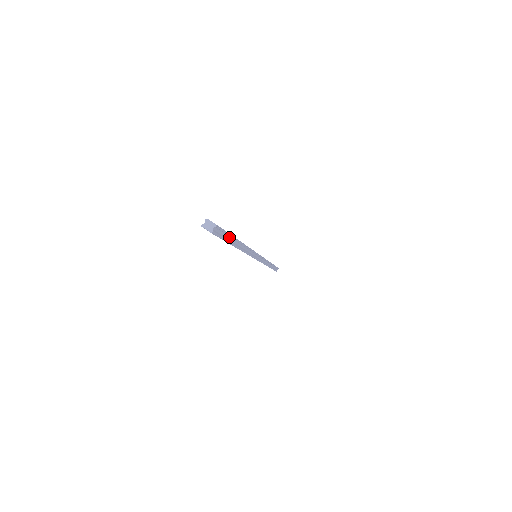
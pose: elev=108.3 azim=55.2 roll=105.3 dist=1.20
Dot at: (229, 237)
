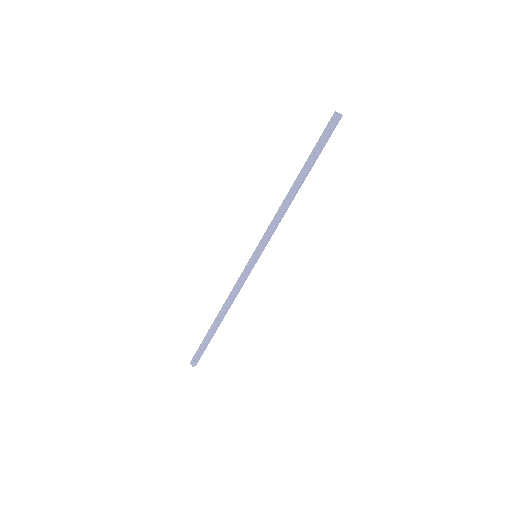
Dot at: (319, 152)
